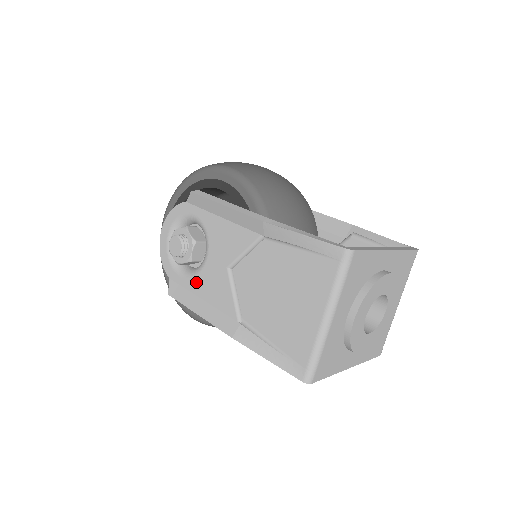
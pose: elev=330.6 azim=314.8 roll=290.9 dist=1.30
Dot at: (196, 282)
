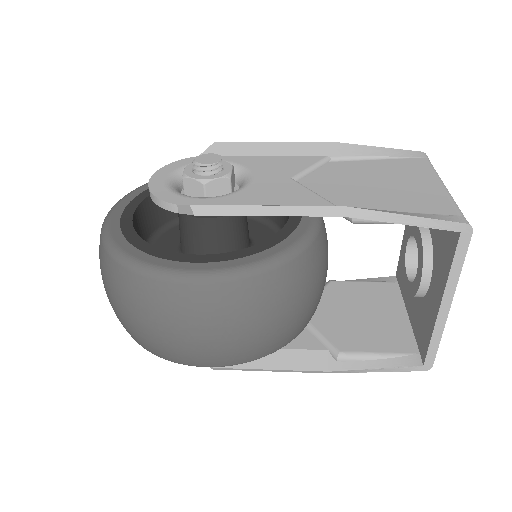
Dot at: (239, 196)
